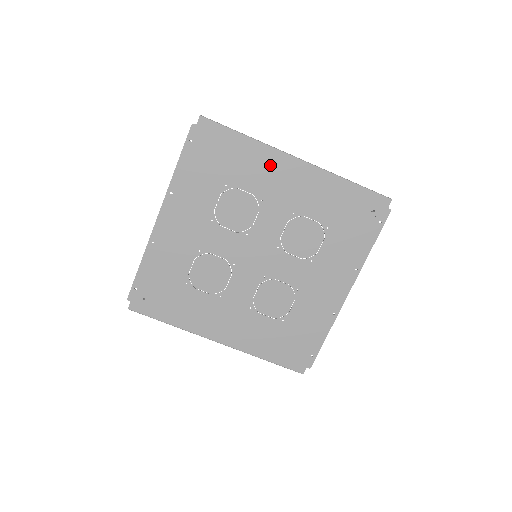
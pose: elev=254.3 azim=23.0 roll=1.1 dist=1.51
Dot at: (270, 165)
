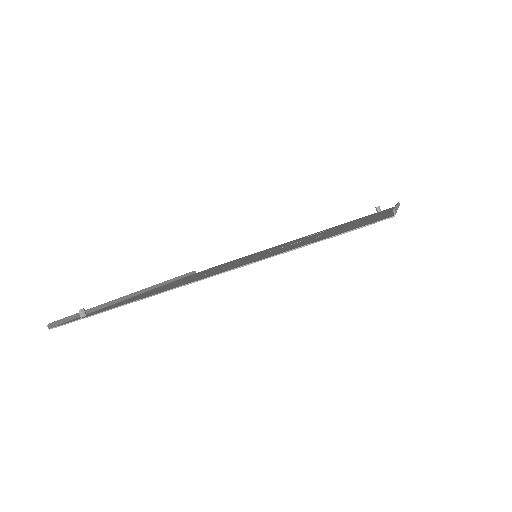
Dot at: occluded
